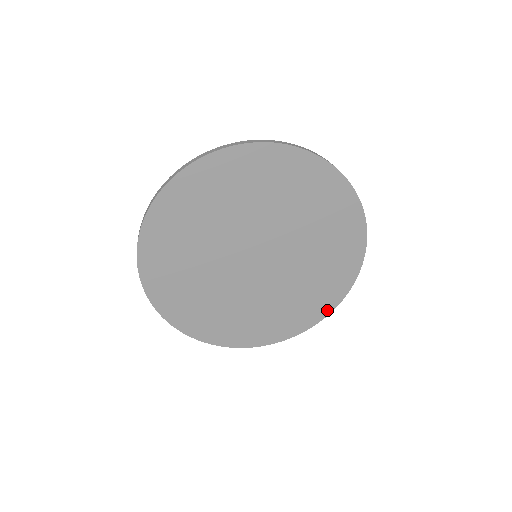
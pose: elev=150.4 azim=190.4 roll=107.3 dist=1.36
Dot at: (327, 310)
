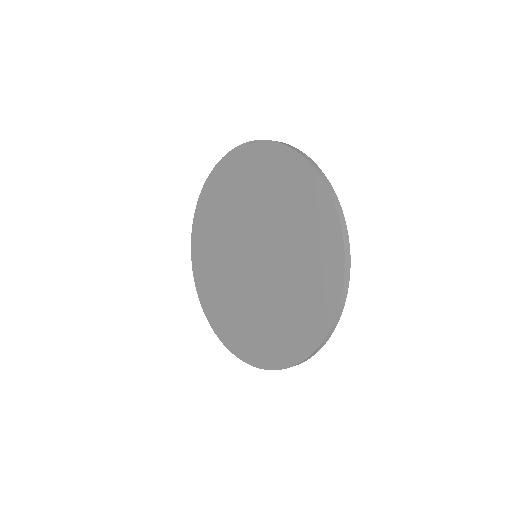
Dot at: (339, 272)
